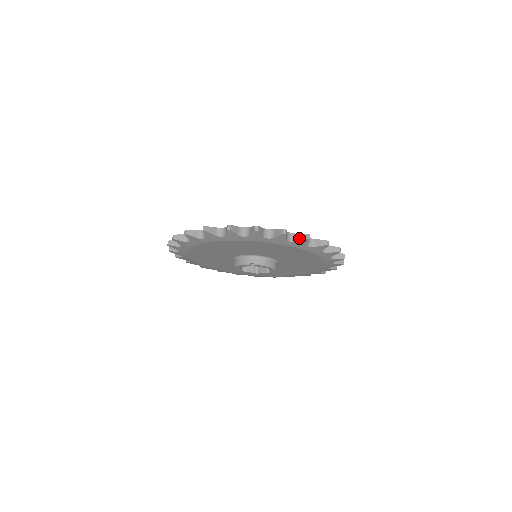
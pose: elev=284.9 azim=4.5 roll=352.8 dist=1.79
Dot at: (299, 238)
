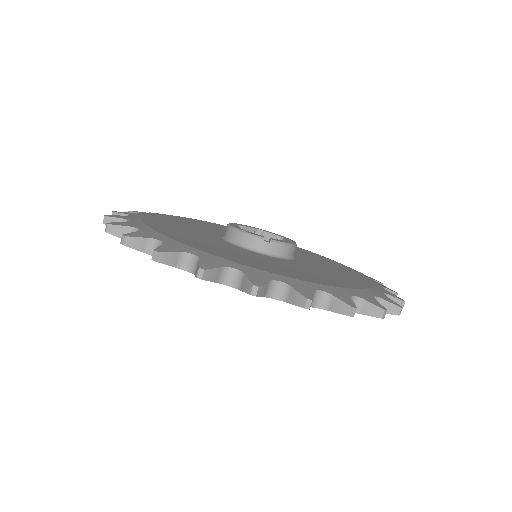
Dot at: (366, 310)
